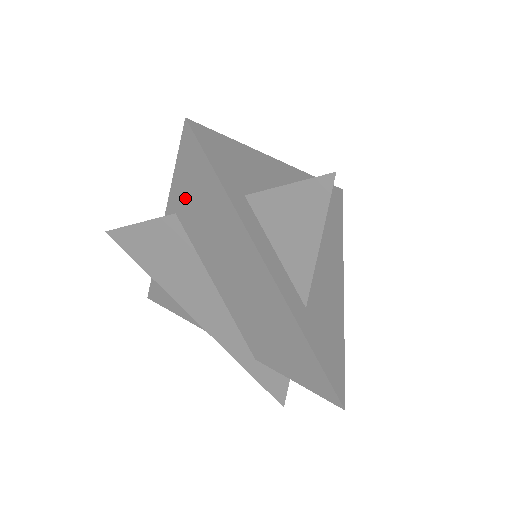
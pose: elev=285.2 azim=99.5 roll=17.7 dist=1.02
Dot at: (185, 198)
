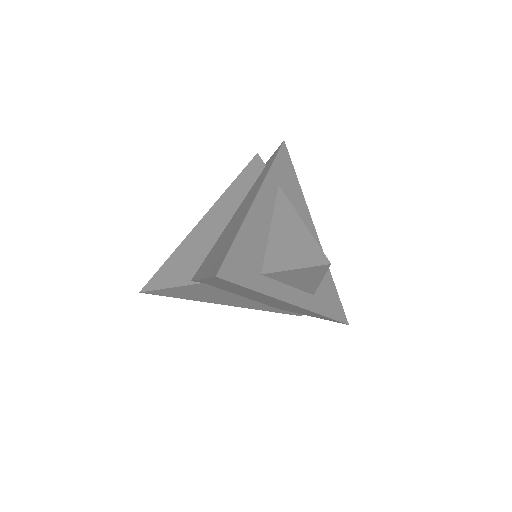
Dot at: (214, 284)
